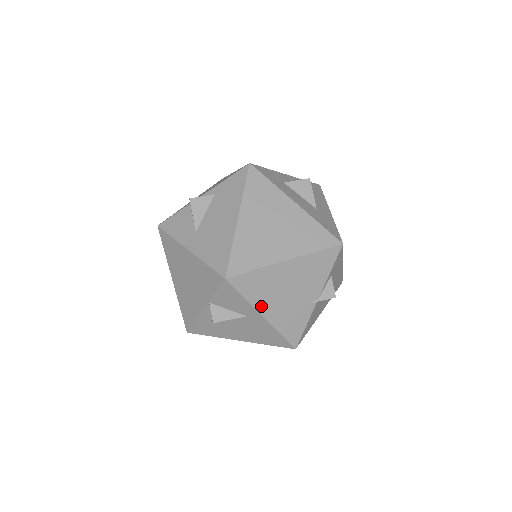
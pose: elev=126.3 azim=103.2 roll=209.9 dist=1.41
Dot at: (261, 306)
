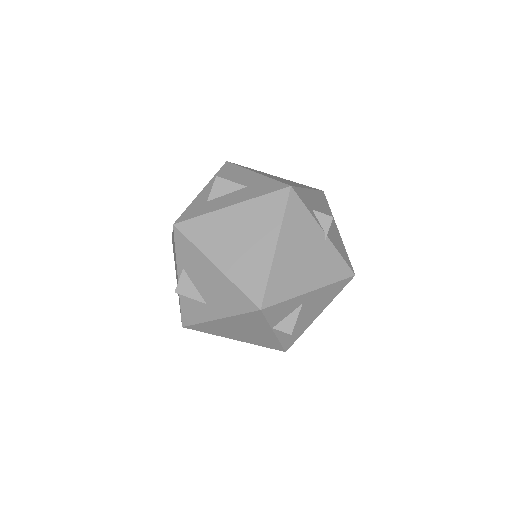
Dot at: (301, 289)
